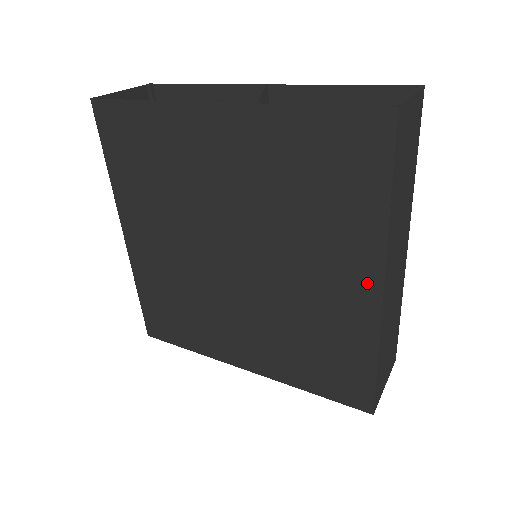
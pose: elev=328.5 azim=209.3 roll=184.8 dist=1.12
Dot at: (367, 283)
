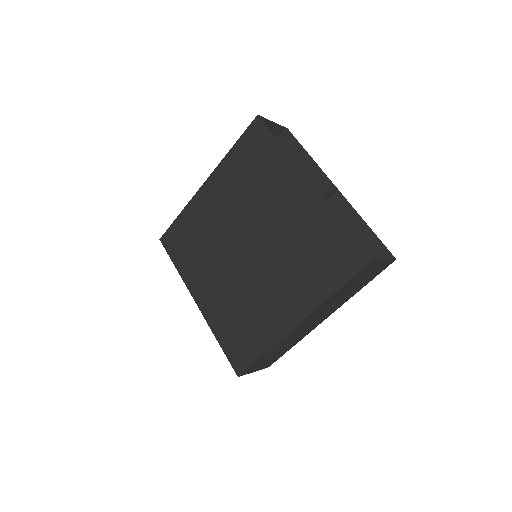
Dot at: (296, 314)
